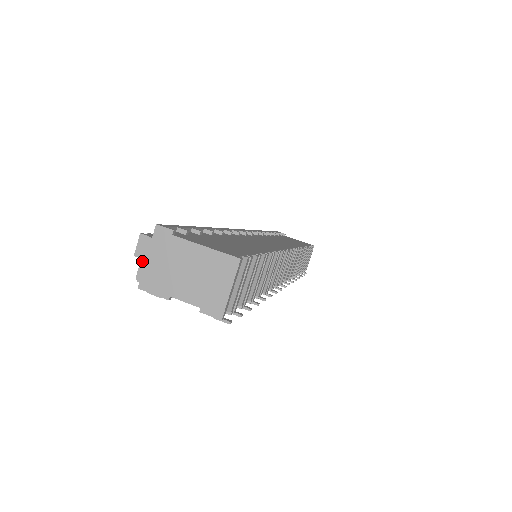
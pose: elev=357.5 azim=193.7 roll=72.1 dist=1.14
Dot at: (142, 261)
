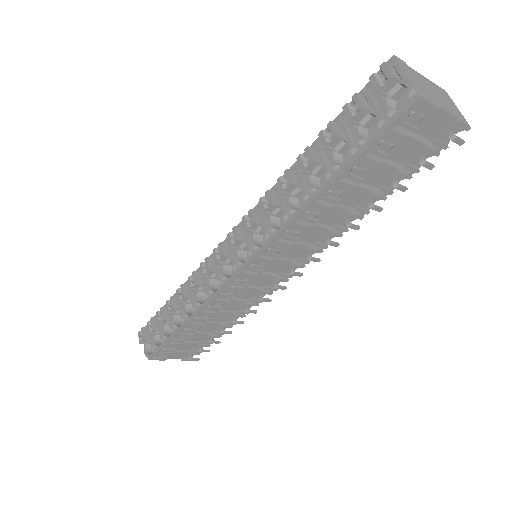
Dot at: (407, 77)
